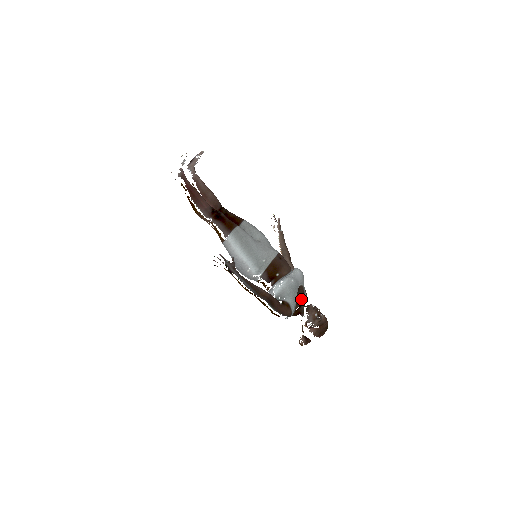
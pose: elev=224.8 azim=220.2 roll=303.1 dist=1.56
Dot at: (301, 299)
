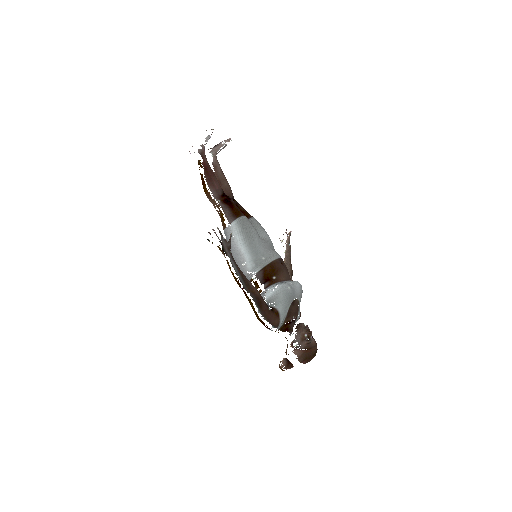
Dot at: (293, 315)
